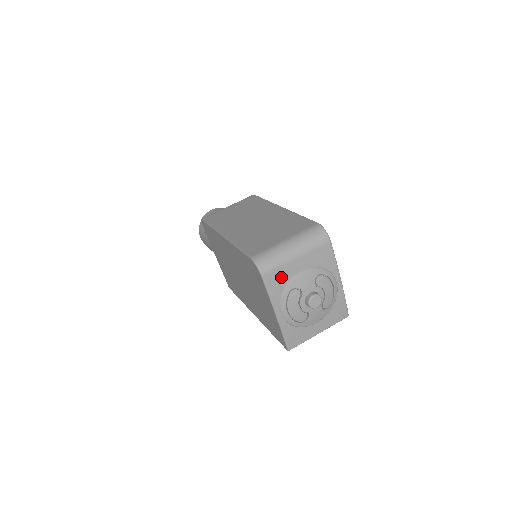
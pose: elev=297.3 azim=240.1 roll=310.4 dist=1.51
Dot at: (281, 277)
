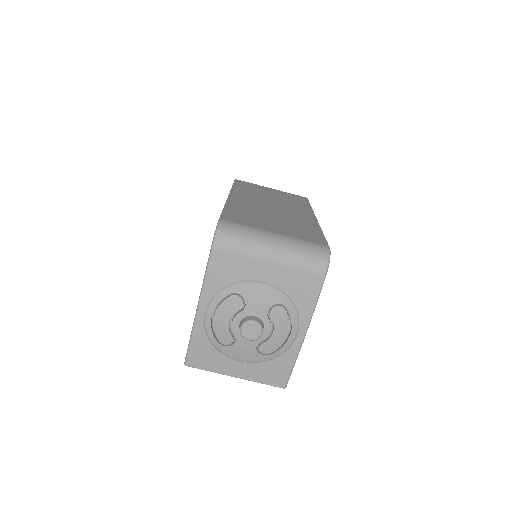
Dot at: (234, 268)
